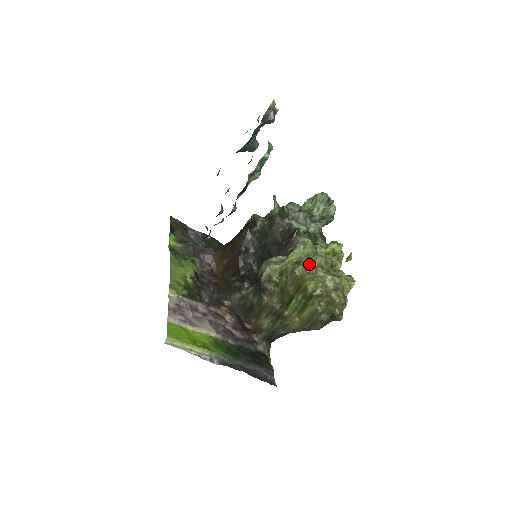
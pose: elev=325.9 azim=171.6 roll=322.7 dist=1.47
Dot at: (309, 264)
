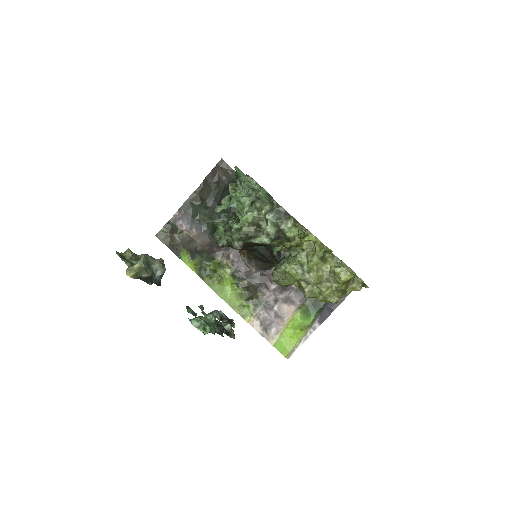
Dot at: occluded
